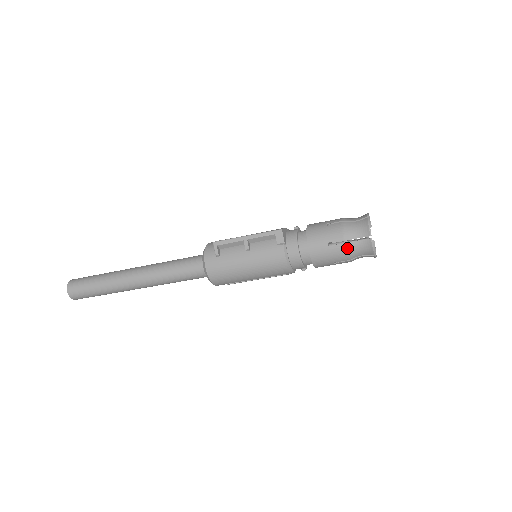
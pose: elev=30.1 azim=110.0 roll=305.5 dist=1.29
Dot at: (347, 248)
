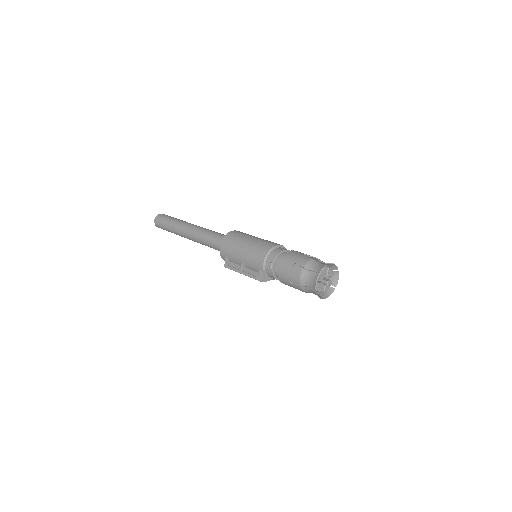
Dot at: occluded
